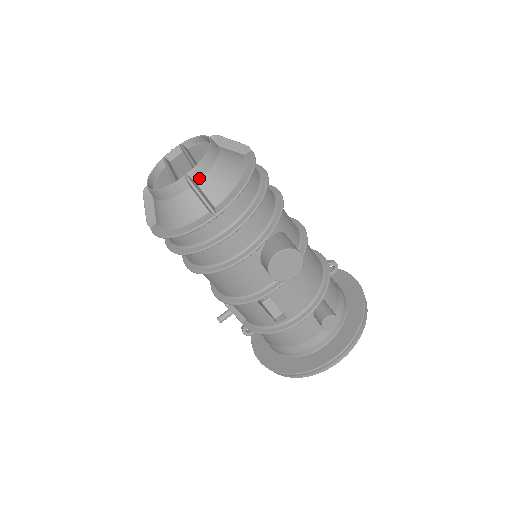
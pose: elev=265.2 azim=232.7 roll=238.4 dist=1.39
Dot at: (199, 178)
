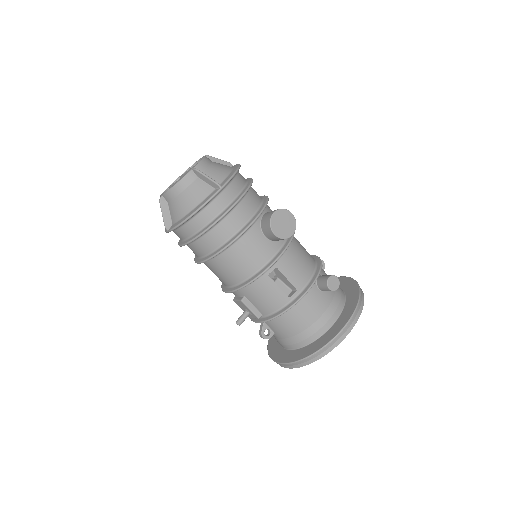
Dot at: (203, 171)
